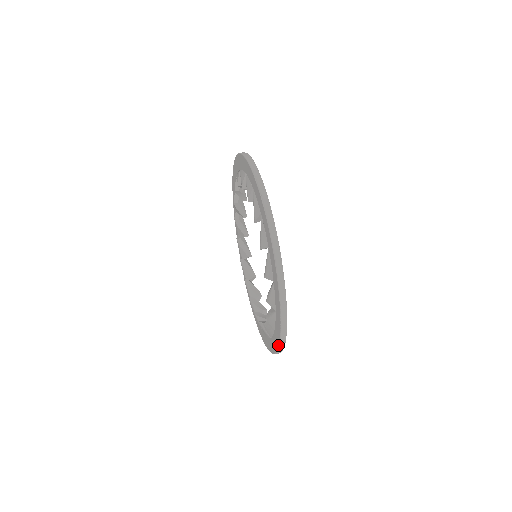
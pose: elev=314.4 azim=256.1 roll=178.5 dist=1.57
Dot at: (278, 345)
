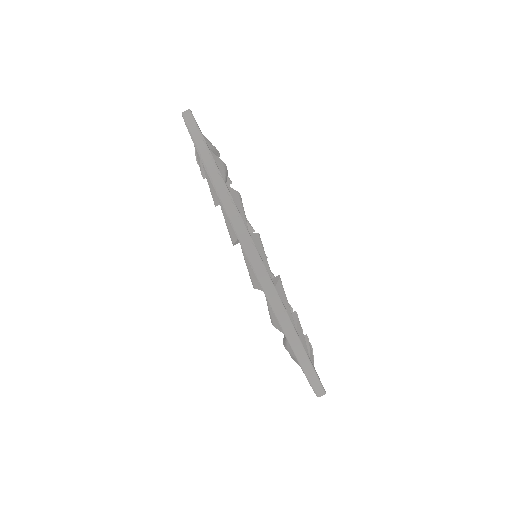
Dot at: occluded
